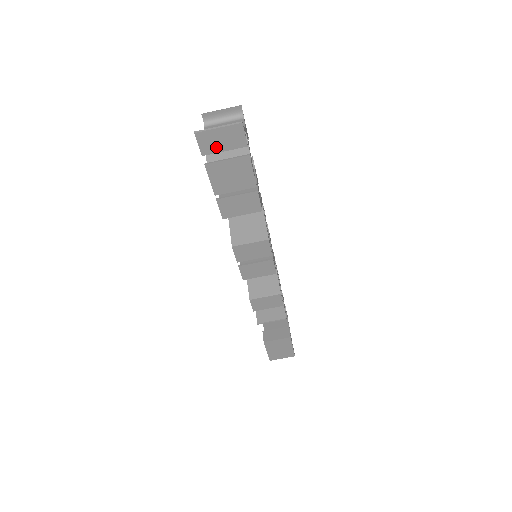
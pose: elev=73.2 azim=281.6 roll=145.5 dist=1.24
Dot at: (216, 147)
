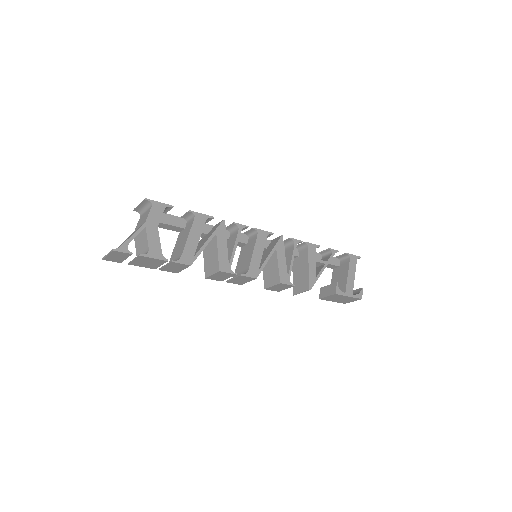
Dot at: (120, 259)
